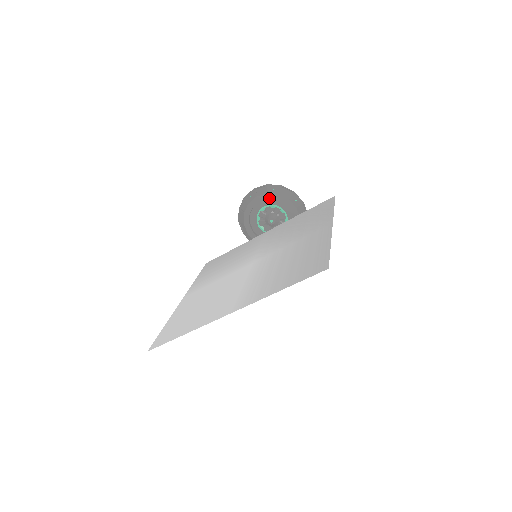
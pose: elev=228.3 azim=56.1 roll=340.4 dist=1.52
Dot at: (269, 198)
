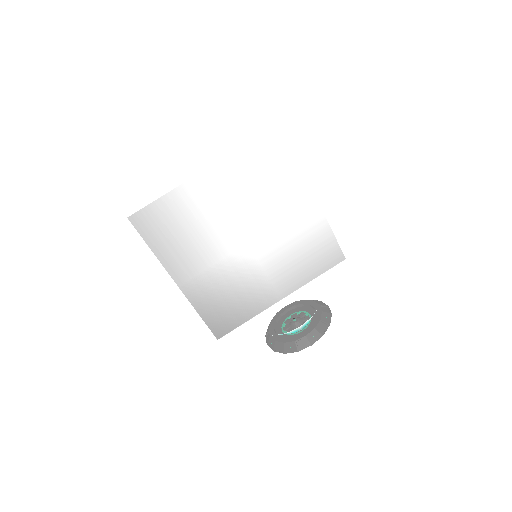
Dot at: (296, 304)
